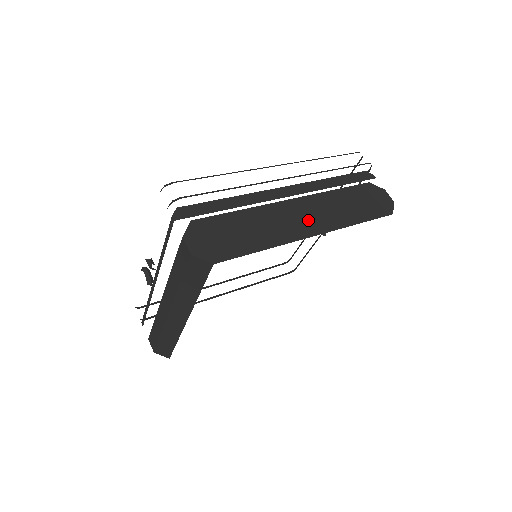
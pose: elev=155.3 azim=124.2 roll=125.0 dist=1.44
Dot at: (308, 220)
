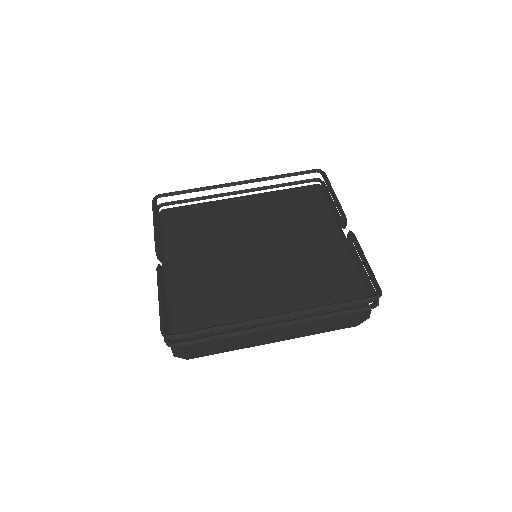
Dot at: (276, 335)
